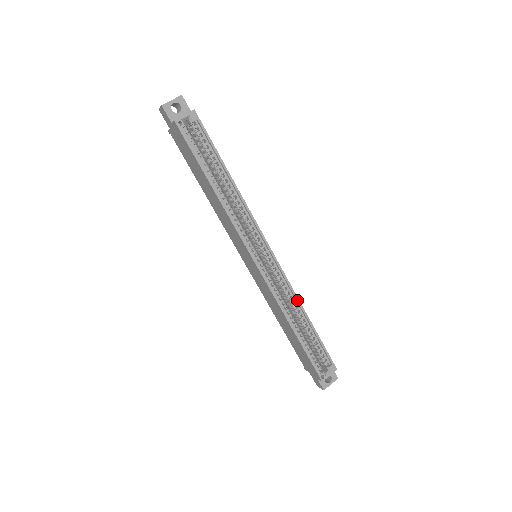
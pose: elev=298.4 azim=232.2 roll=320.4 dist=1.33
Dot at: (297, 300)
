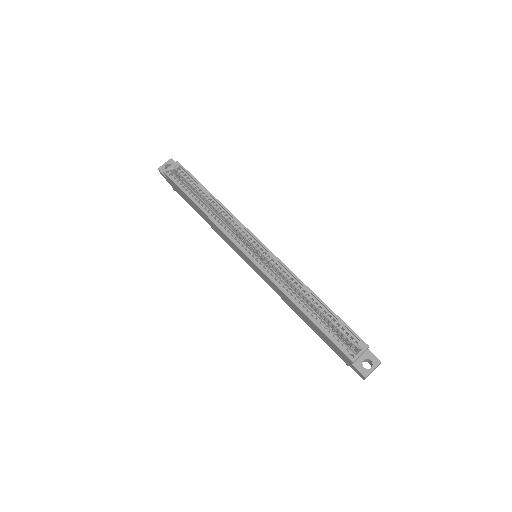
Dot at: (297, 280)
